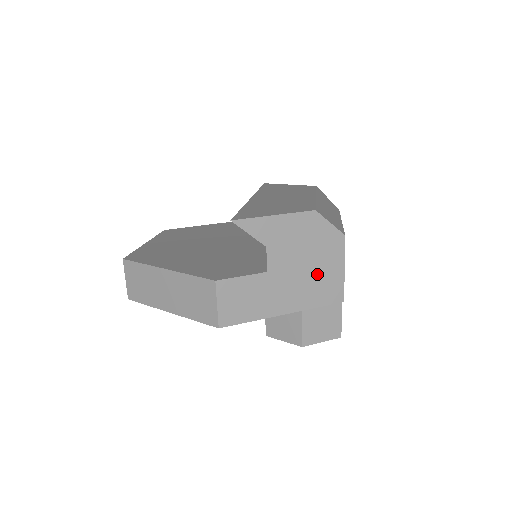
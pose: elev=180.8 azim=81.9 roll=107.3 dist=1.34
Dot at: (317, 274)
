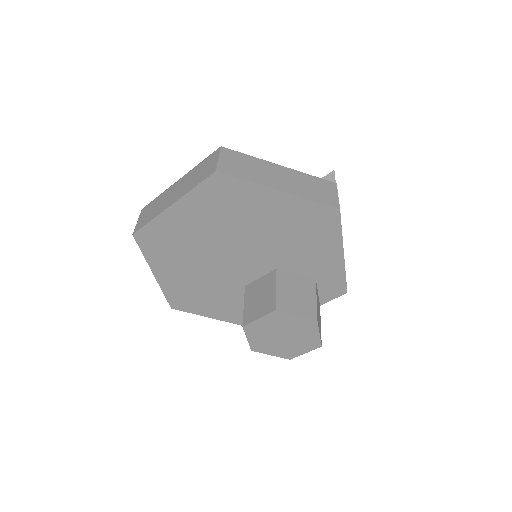
Dot at: occluded
